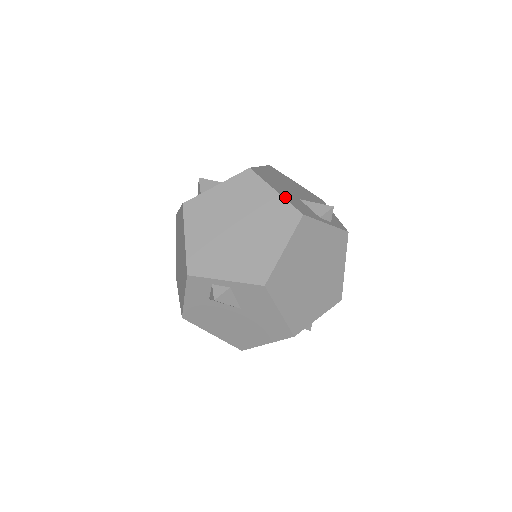
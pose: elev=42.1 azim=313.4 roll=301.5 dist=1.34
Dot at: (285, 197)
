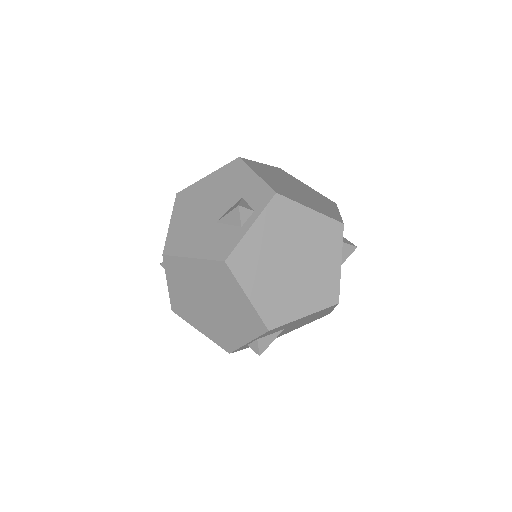
Dot at: (202, 255)
